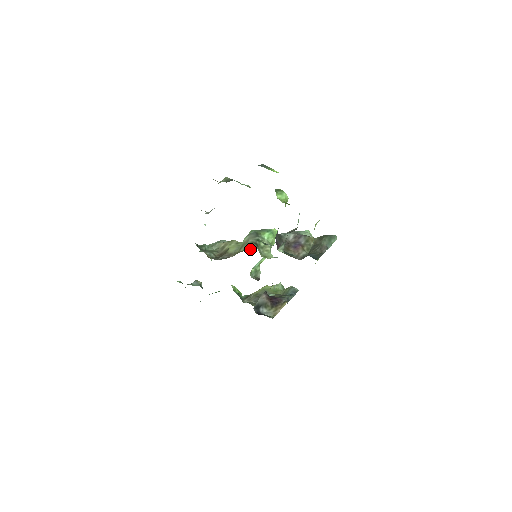
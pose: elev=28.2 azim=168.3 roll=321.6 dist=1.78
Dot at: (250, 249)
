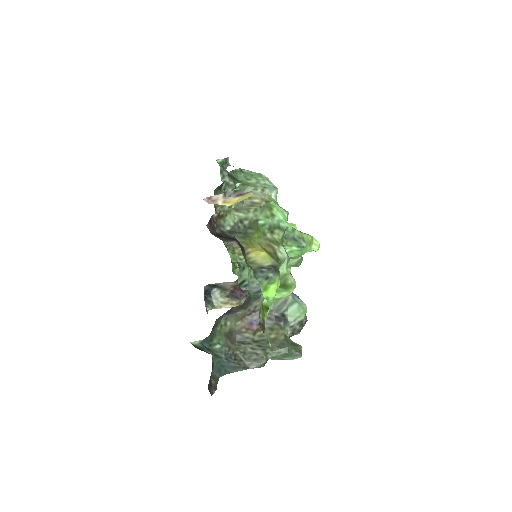
Dot at: (243, 257)
